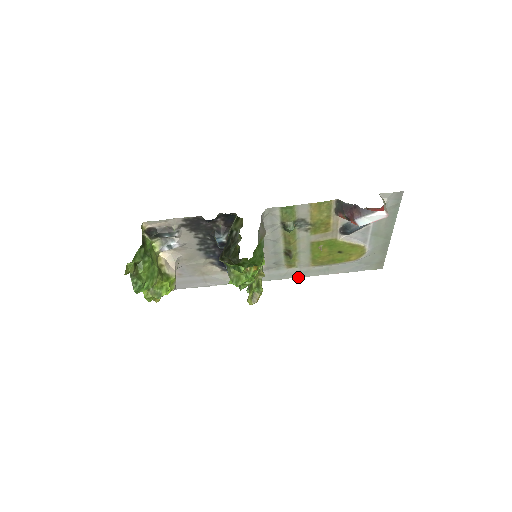
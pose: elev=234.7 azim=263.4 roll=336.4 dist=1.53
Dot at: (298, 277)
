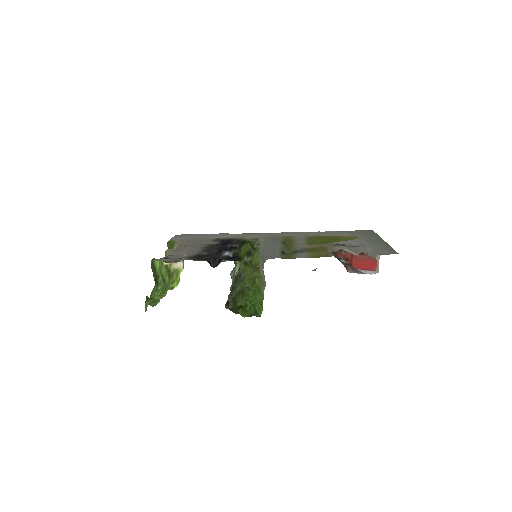
Dot at: (294, 232)
